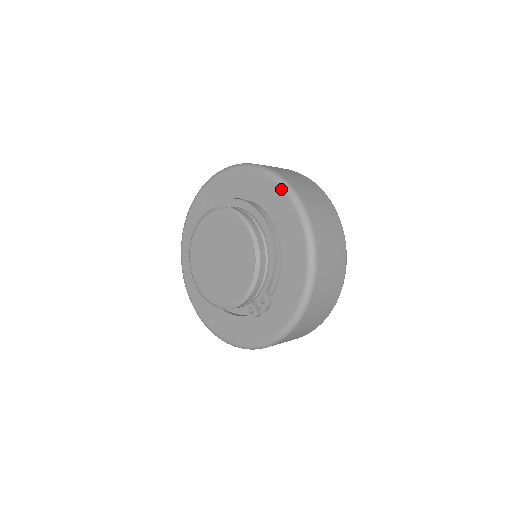
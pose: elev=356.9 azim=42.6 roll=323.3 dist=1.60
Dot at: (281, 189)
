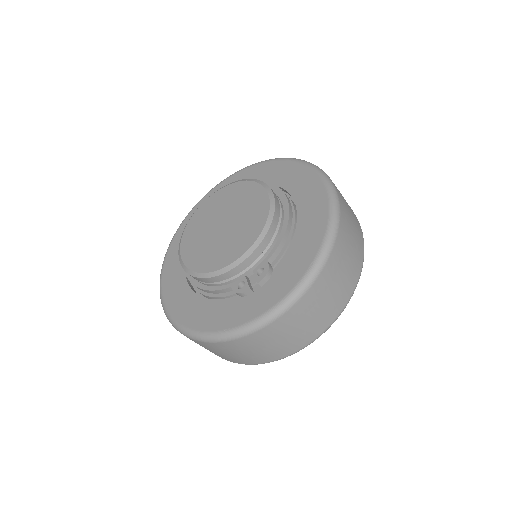
Dot at: (310, 169)
